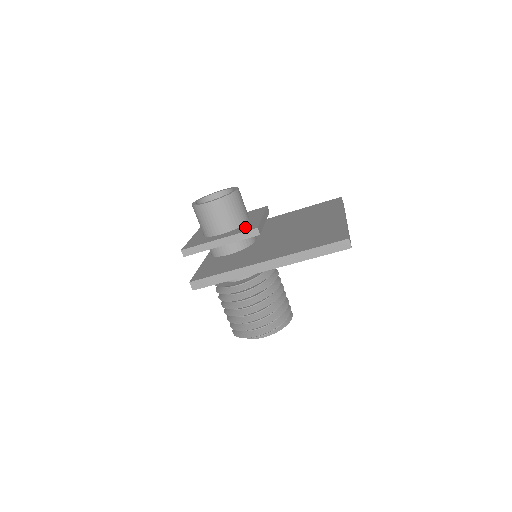
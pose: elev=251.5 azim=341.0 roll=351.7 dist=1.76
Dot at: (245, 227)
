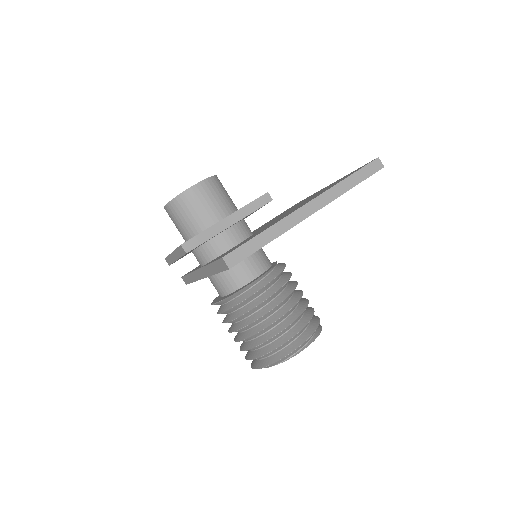
Dot at: occluded
